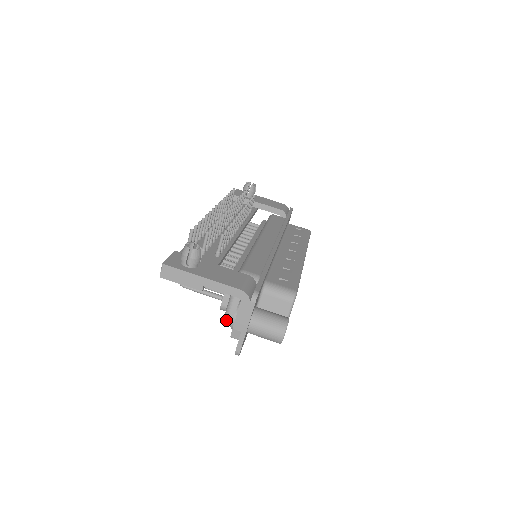
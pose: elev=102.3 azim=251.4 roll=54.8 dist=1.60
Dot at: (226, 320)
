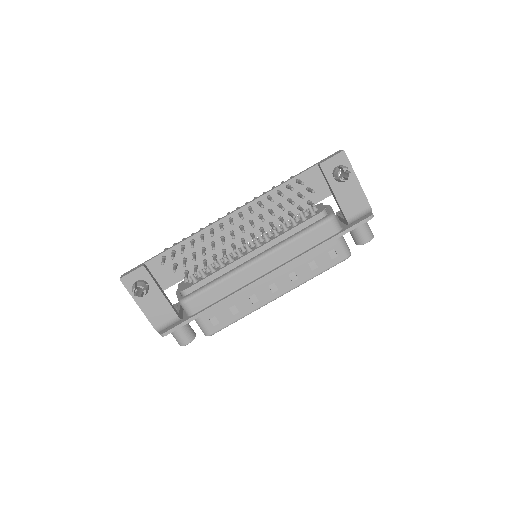
Dot at: occluded
